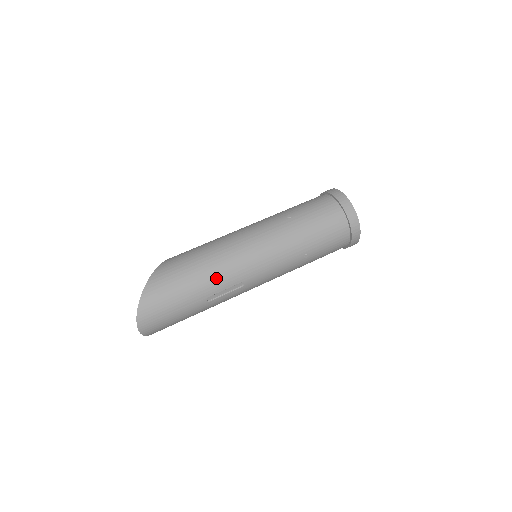
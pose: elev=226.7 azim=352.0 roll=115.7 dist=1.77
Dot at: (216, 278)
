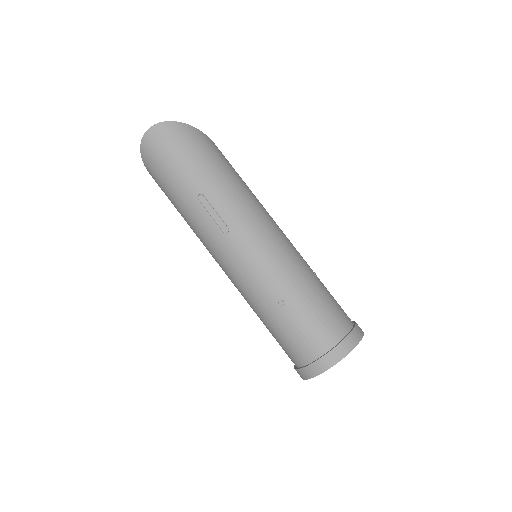
Dot at: (228, 196)
